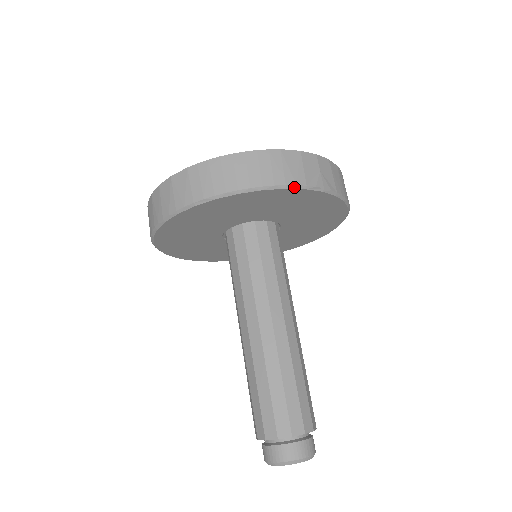
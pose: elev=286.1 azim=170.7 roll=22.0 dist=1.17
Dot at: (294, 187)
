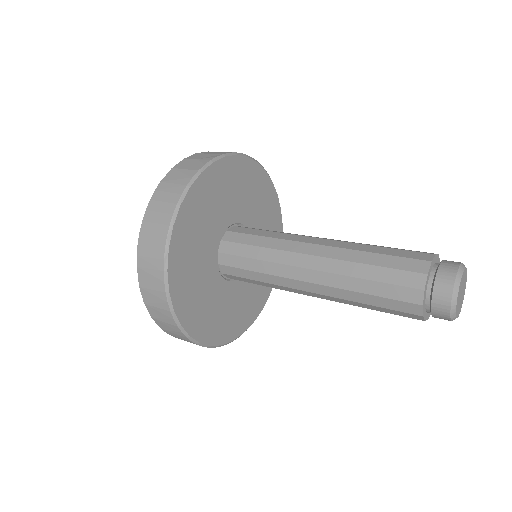
Dot at: (193, 180)
